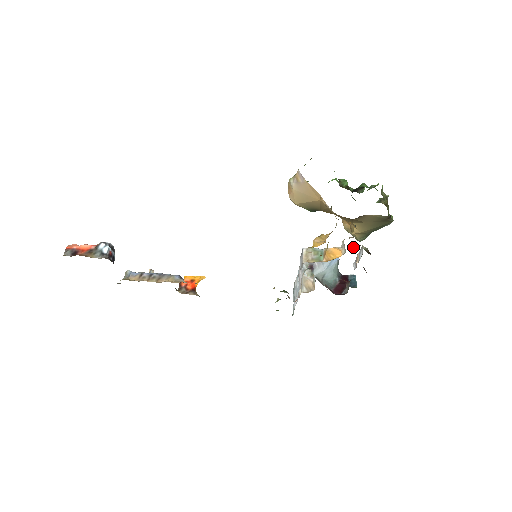
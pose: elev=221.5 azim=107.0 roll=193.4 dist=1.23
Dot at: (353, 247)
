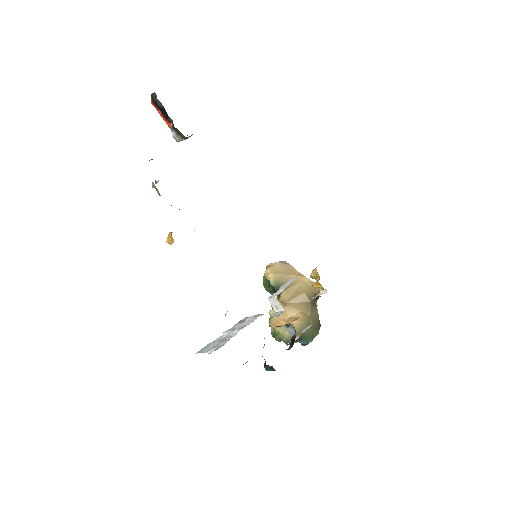
Dot at: occluded
